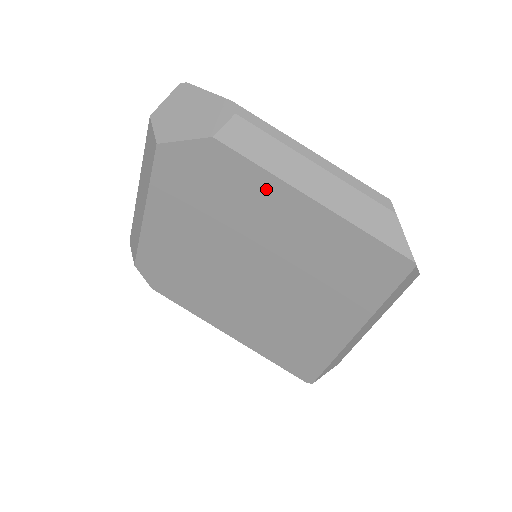
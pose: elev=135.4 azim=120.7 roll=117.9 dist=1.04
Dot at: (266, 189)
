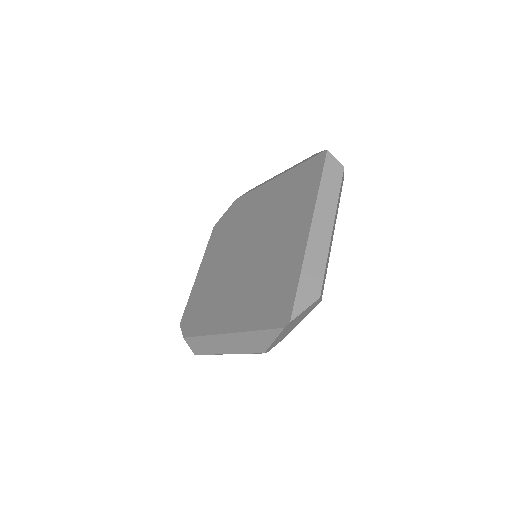
Dot at: (255, 196)
